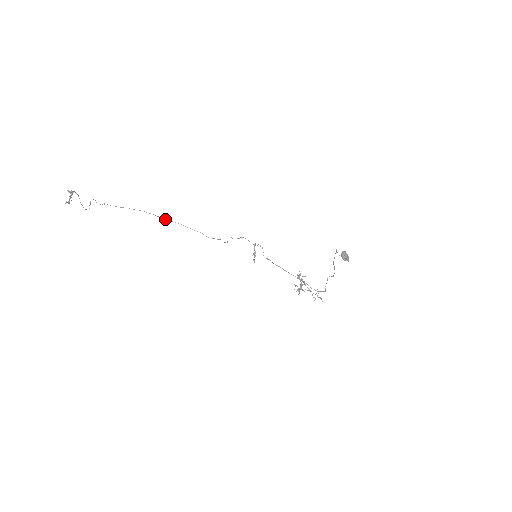
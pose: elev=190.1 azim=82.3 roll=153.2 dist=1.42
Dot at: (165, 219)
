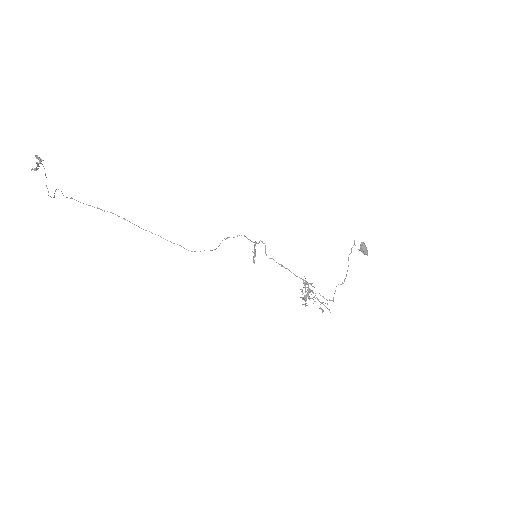
Dot at: occluded
